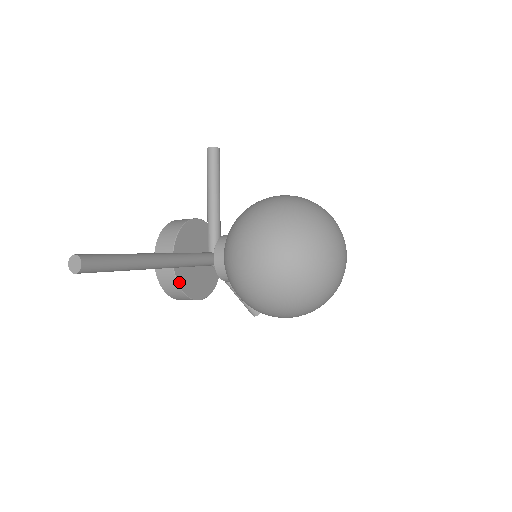
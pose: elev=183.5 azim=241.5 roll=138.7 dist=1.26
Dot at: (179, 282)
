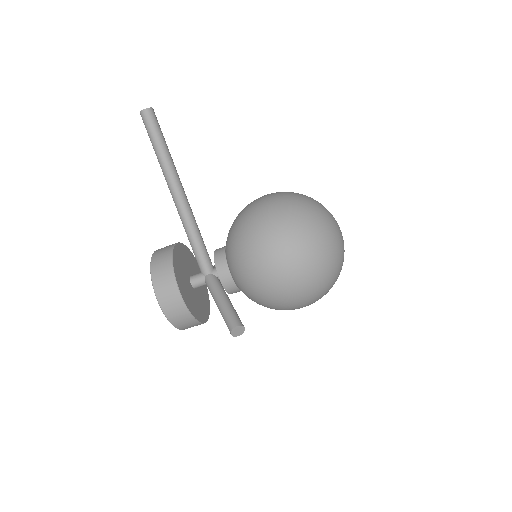
Dot at: (174, 255)
